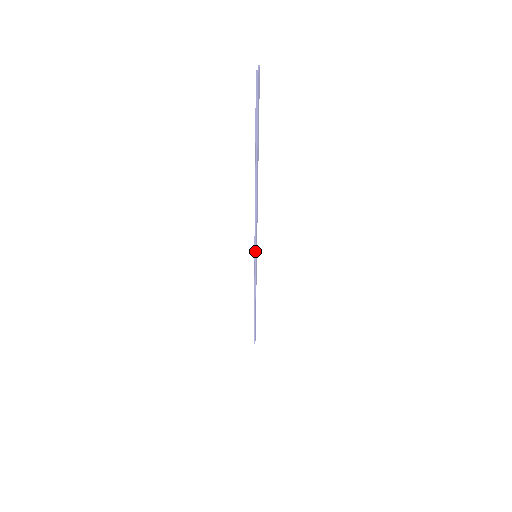
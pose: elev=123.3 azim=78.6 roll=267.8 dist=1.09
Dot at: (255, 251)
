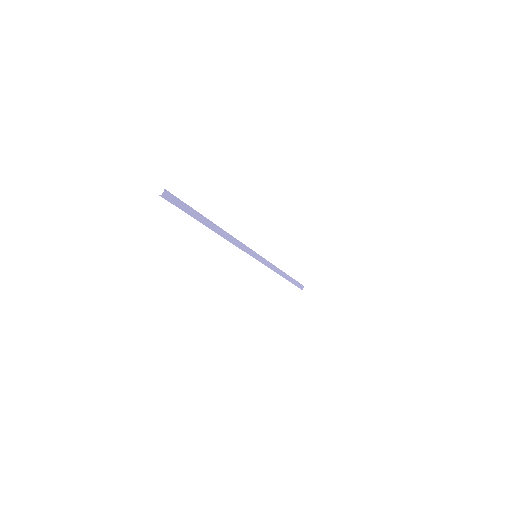
Dot at: (251, 255)
